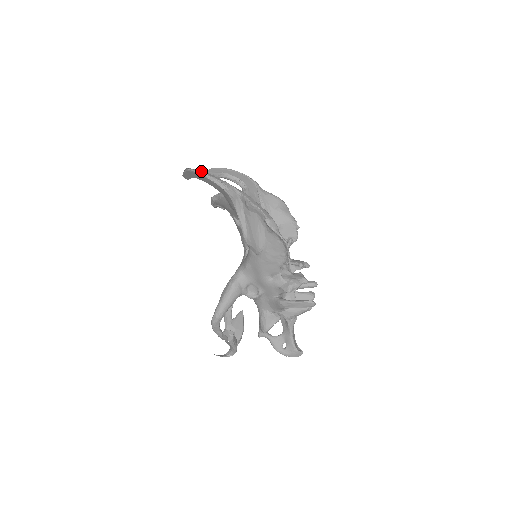
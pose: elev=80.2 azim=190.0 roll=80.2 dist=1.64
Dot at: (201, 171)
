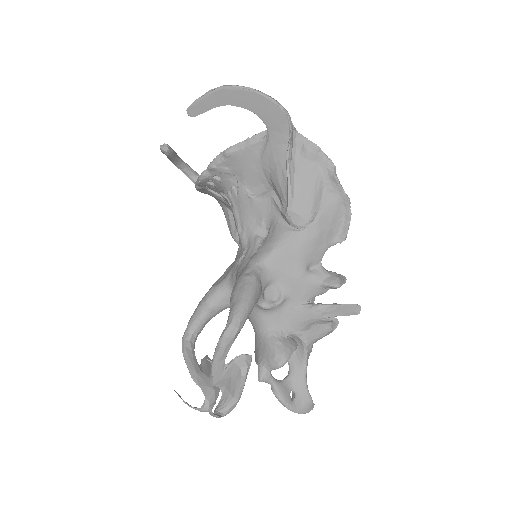
Dot at: (251, 88)
